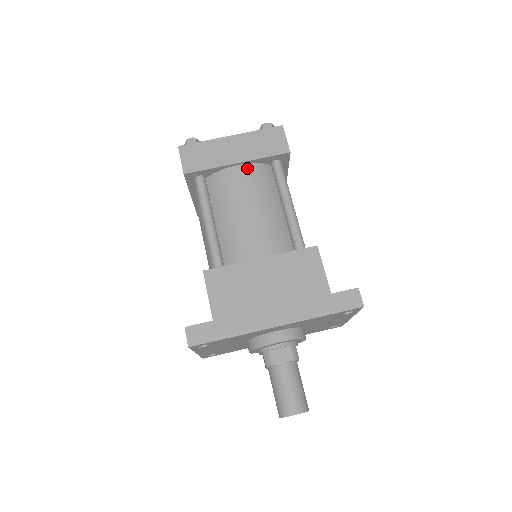
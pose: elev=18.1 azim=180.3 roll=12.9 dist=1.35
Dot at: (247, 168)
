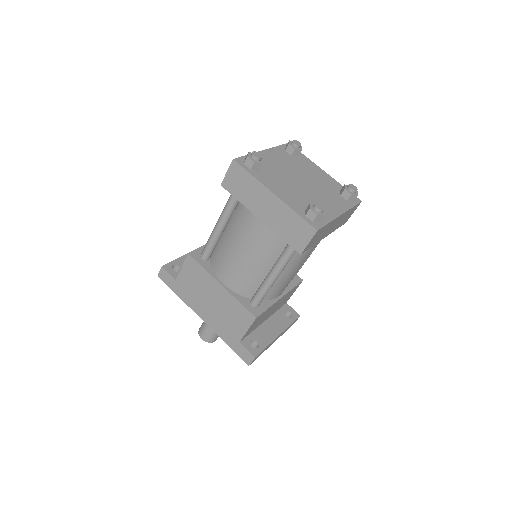
Dot at: (266, 227)
